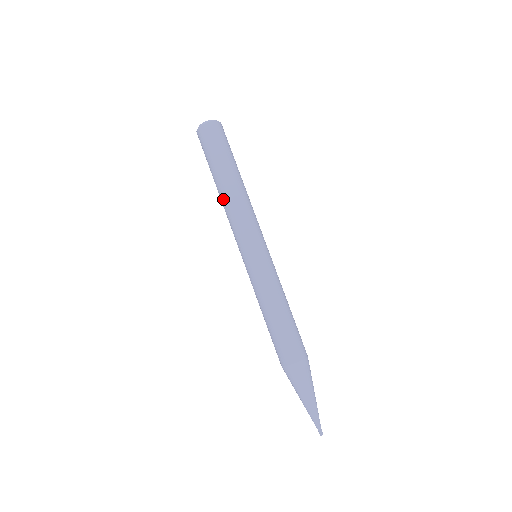
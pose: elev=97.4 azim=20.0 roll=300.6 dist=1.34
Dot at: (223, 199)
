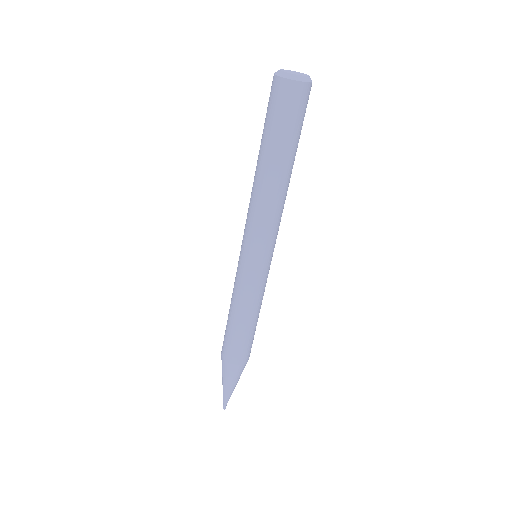
Dot at: occluded
